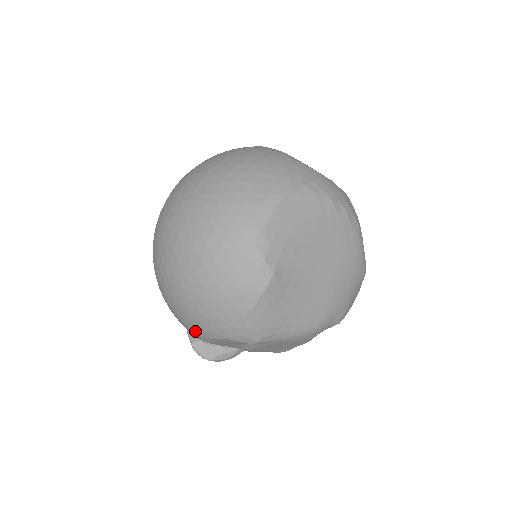
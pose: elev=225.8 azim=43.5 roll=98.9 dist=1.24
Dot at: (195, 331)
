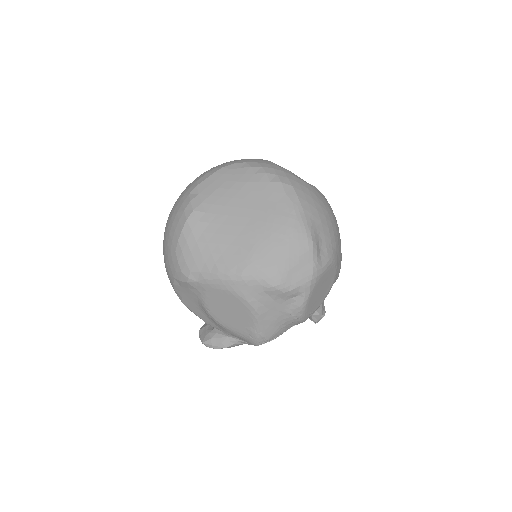
Dot at: occluded
